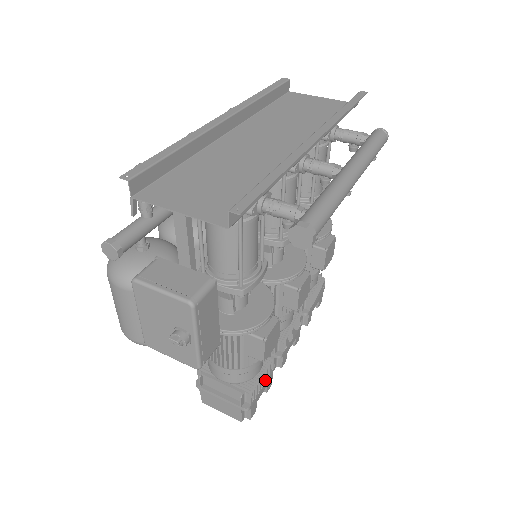
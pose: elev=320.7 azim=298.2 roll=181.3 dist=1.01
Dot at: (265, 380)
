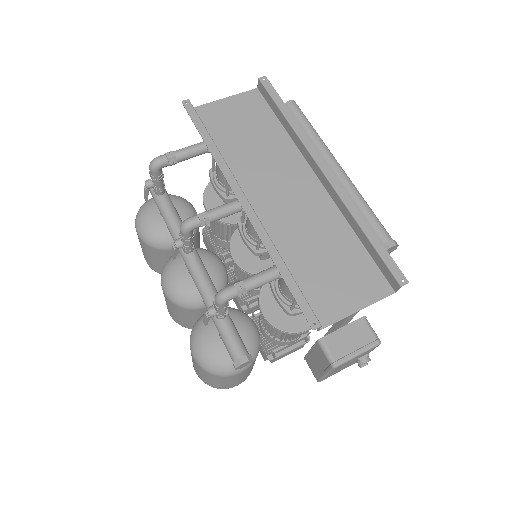
Dot at: occluded
